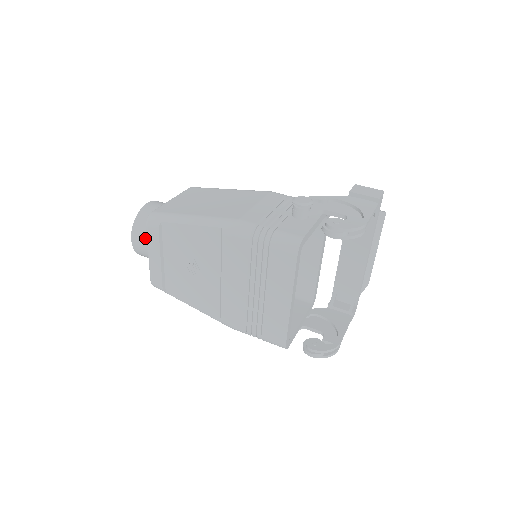
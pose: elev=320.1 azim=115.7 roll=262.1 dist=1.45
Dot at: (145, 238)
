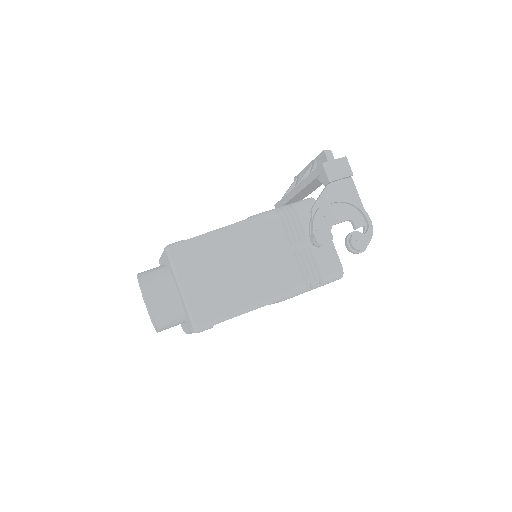
Dot at: (175, 325)
